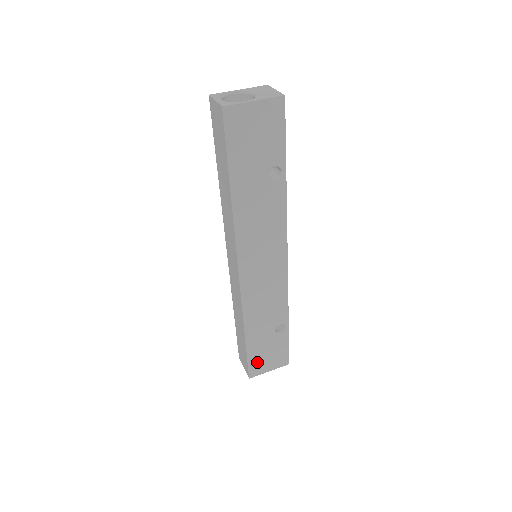
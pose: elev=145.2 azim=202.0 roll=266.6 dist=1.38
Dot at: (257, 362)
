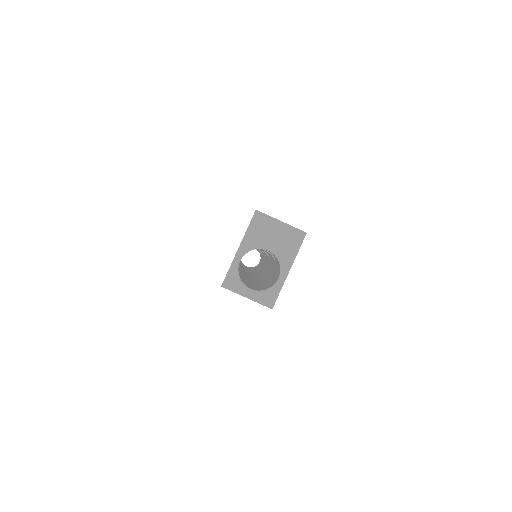
Dot at: occluded
